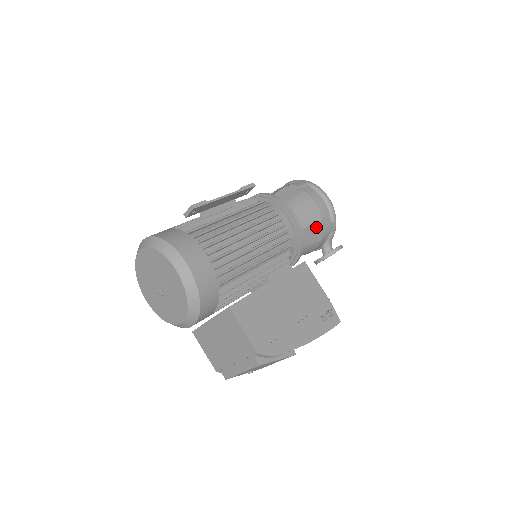
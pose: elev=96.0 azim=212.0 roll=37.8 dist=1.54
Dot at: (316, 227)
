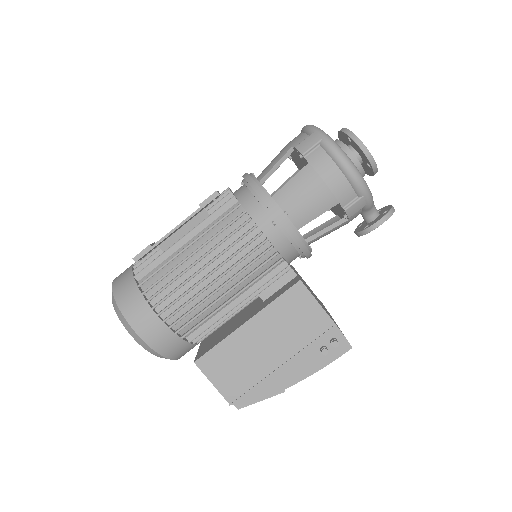
Dot at: (337, 205)
